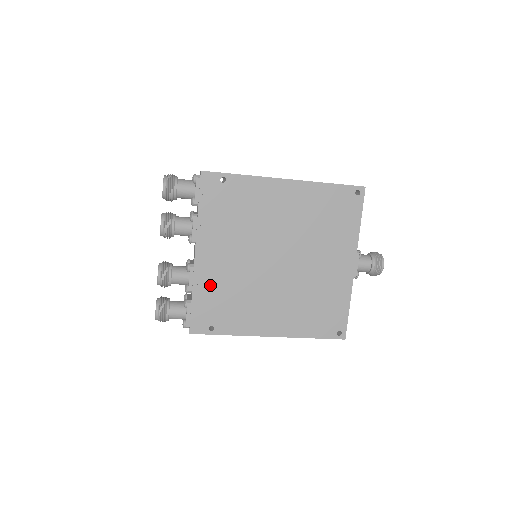
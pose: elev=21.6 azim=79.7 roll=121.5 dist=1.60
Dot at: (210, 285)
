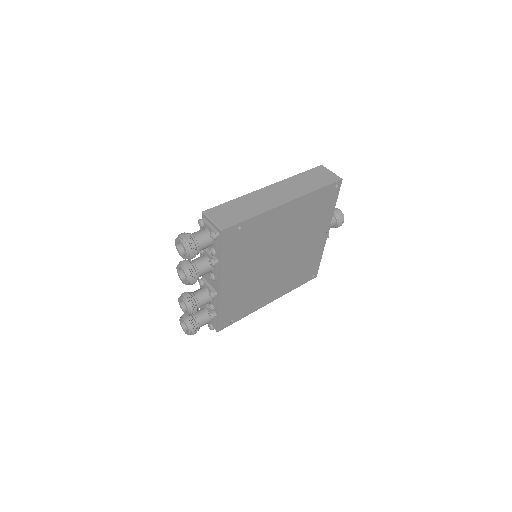
Dot at: (231, 299)
